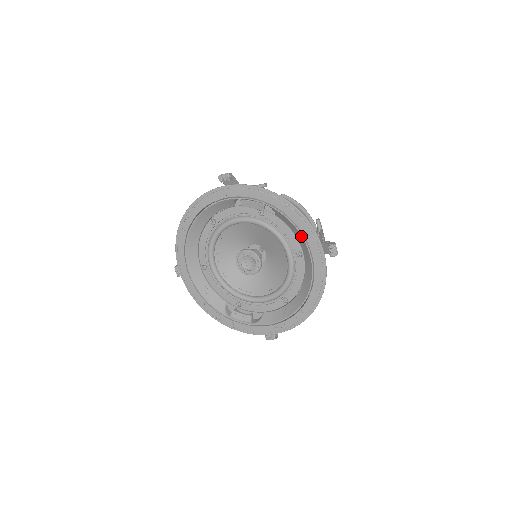
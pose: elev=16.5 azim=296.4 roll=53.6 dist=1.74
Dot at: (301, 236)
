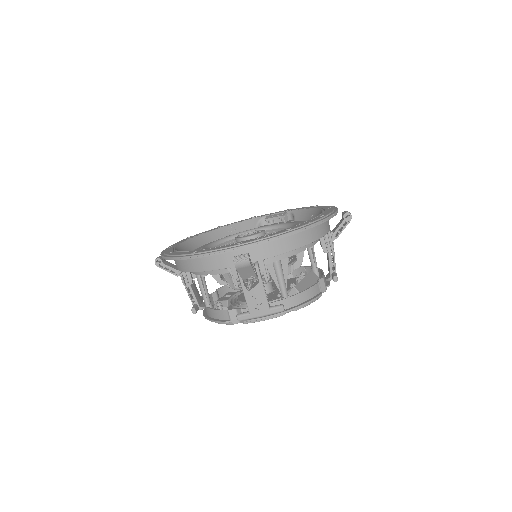
Dot at: (316, 209)
